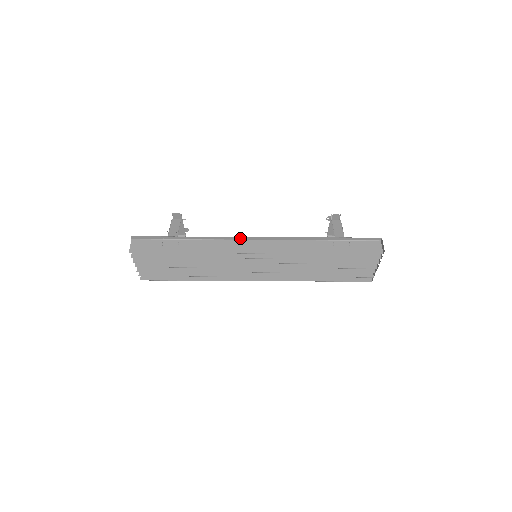
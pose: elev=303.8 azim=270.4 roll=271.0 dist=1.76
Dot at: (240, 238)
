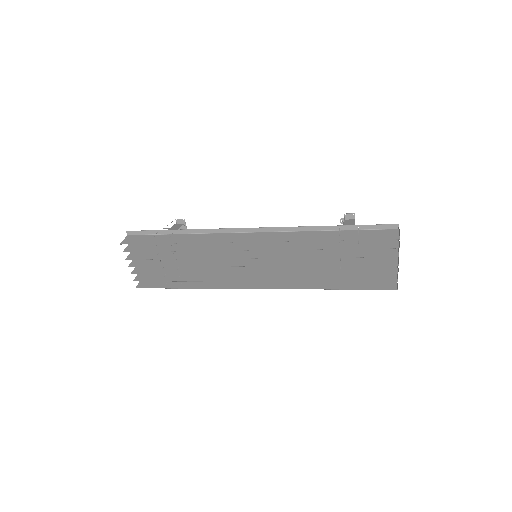
Dot at: (236, 230)
